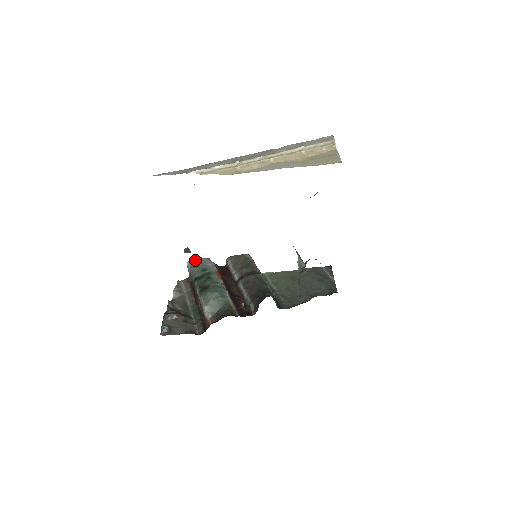
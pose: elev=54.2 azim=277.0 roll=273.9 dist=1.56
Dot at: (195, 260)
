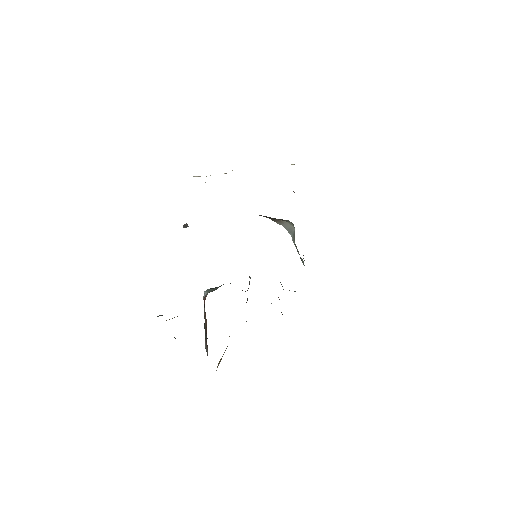
Dot at: occluded
